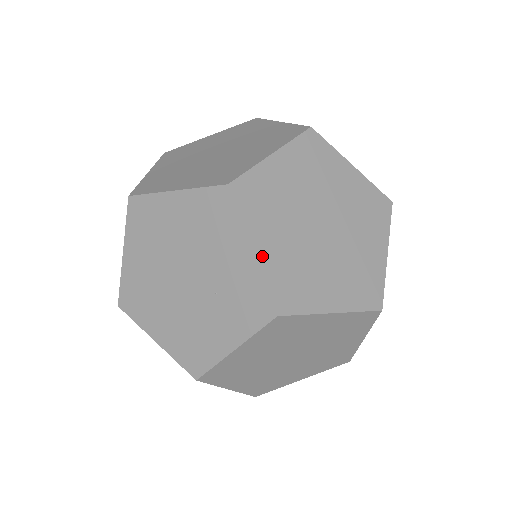
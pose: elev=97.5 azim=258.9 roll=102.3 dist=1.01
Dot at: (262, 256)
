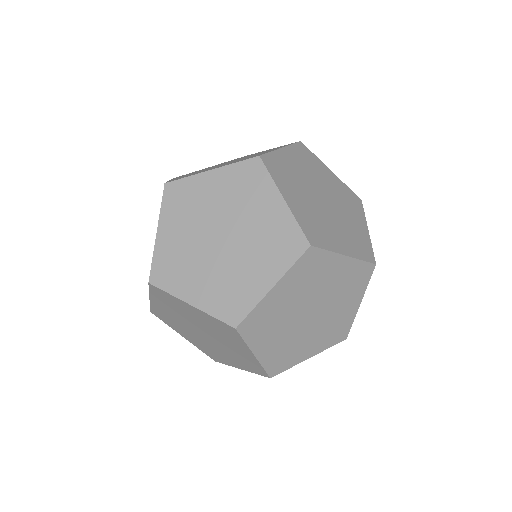
Dot at: (161, 239)
